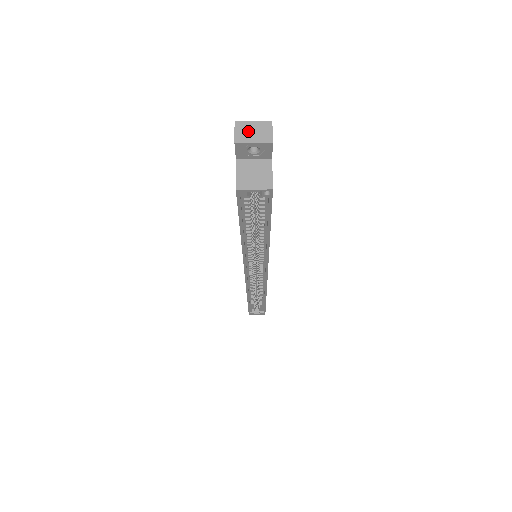
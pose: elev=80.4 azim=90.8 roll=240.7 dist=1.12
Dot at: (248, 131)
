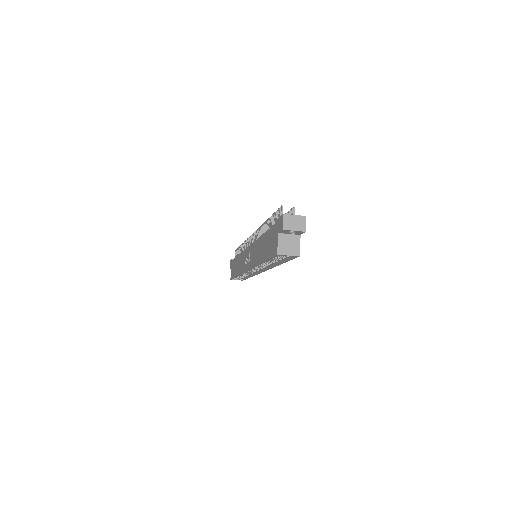
Dot at: (291, 222)
